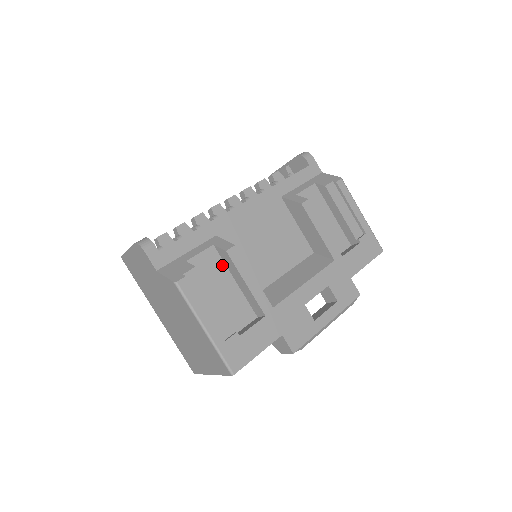
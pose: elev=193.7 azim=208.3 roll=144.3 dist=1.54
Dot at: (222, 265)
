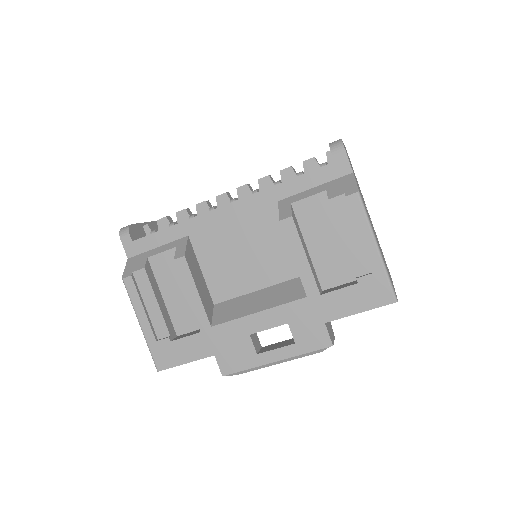
Dot at: occluded
